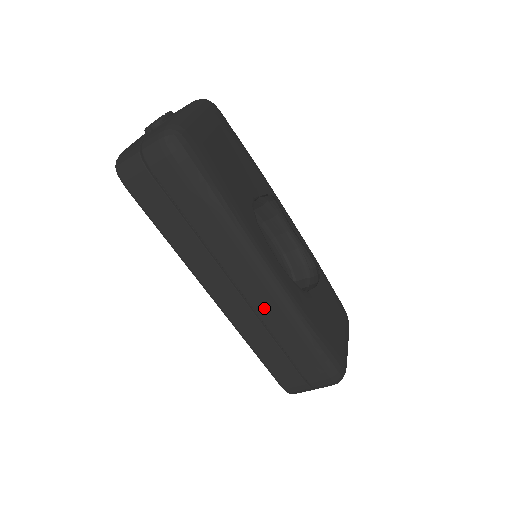
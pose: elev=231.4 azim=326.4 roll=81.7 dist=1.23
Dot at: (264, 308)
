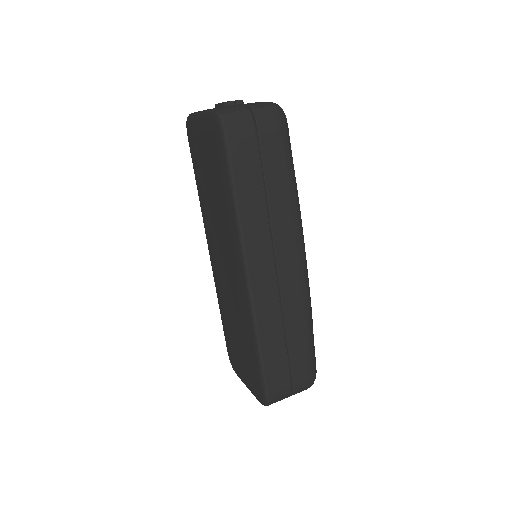
Dot at: (290, 291)
